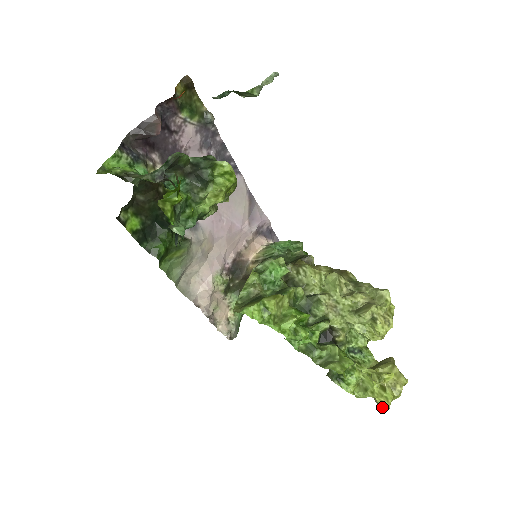
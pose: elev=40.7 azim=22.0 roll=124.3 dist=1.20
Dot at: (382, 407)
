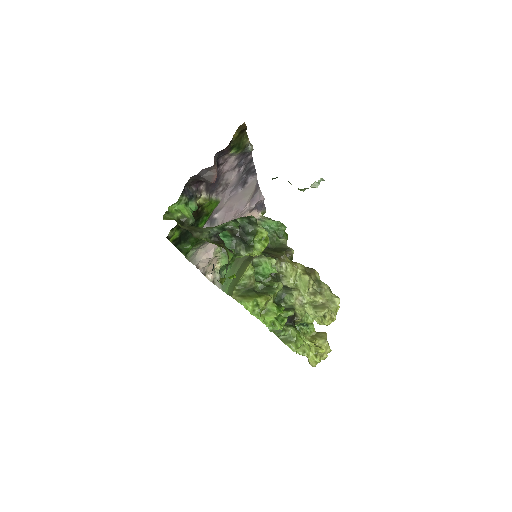
Dot at: (311, 365)
